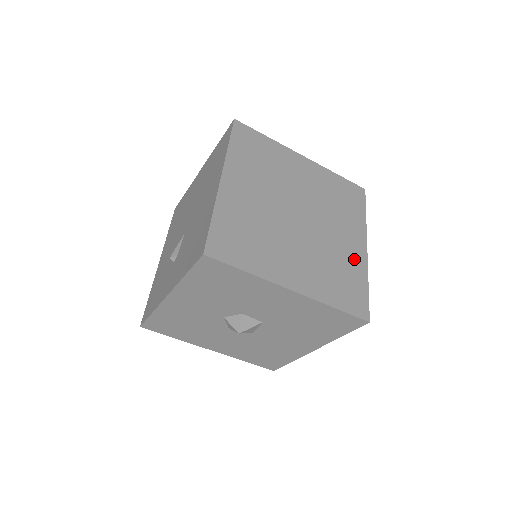
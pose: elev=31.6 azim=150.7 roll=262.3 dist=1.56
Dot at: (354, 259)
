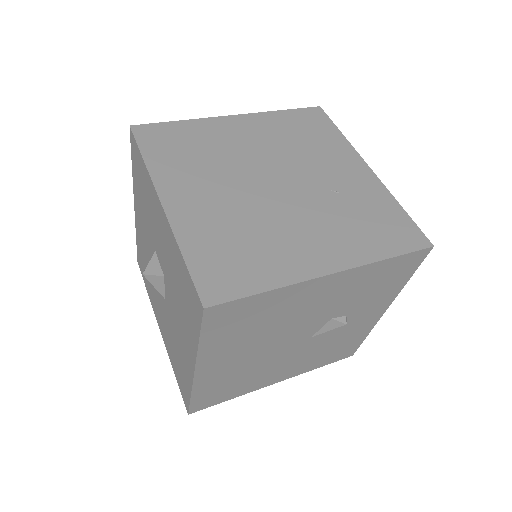
Dot at: (290, 260)
